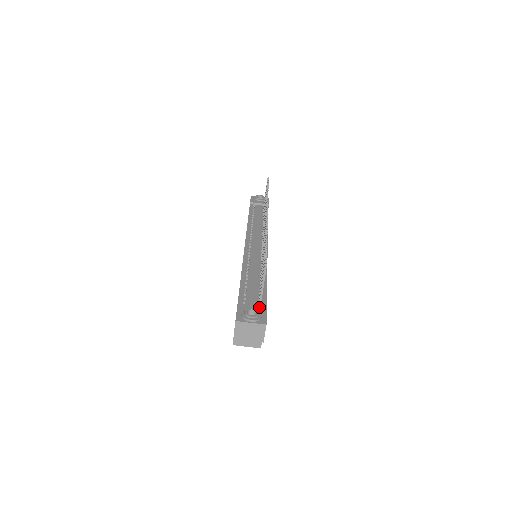
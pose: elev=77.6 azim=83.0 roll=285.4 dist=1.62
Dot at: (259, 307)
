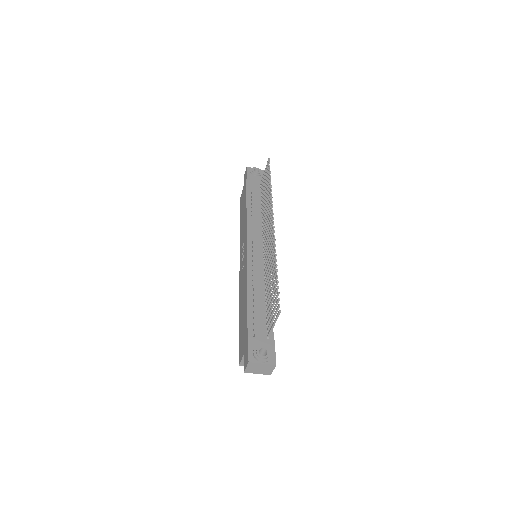
Dot at: (268, 342)
